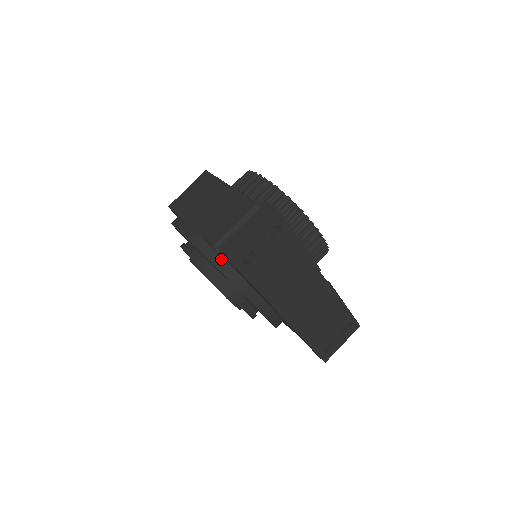
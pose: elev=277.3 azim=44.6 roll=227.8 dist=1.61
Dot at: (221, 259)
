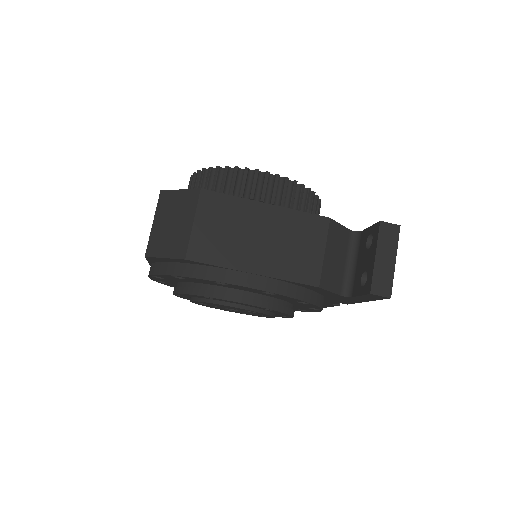
Dot at: (308, 291)
